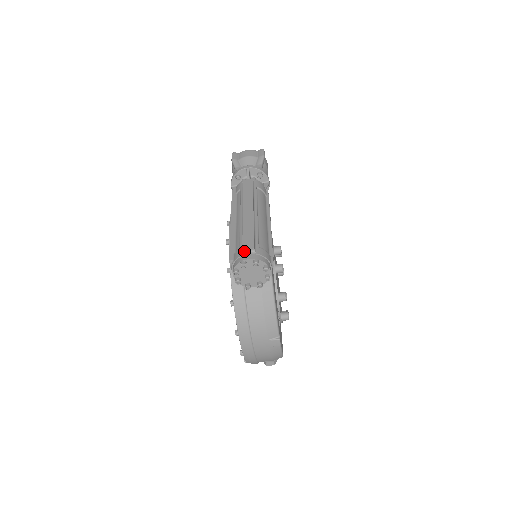
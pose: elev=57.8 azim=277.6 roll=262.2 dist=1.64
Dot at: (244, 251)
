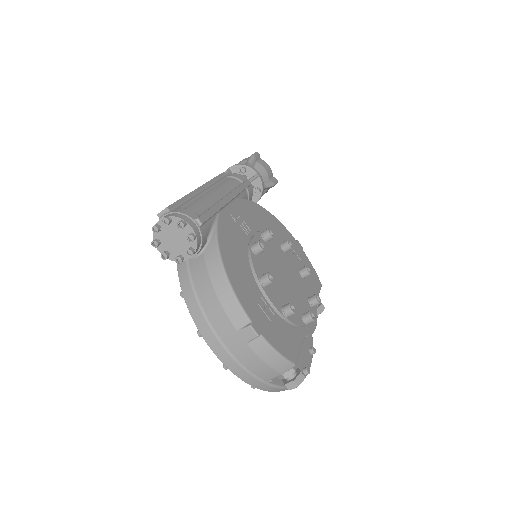
Dot at: (159, 216)
